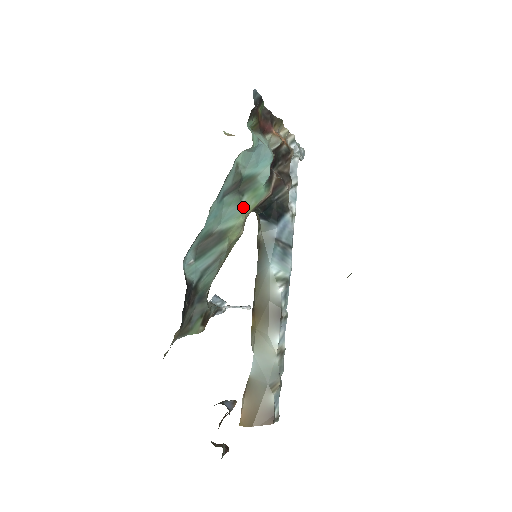
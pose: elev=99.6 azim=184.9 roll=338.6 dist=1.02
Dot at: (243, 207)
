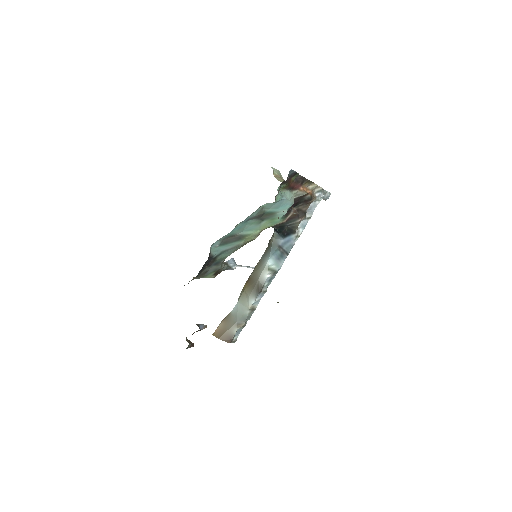
Dot at: (261, 226)
